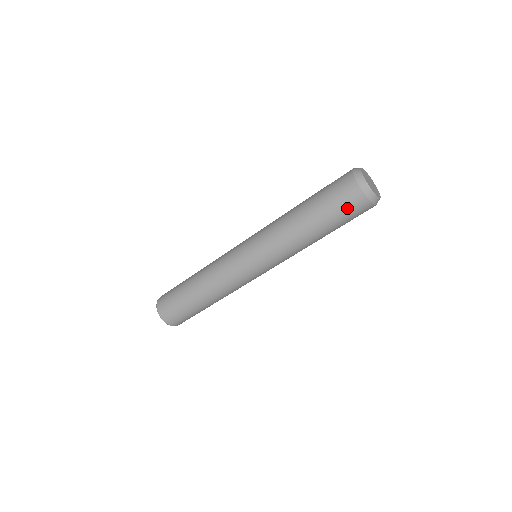
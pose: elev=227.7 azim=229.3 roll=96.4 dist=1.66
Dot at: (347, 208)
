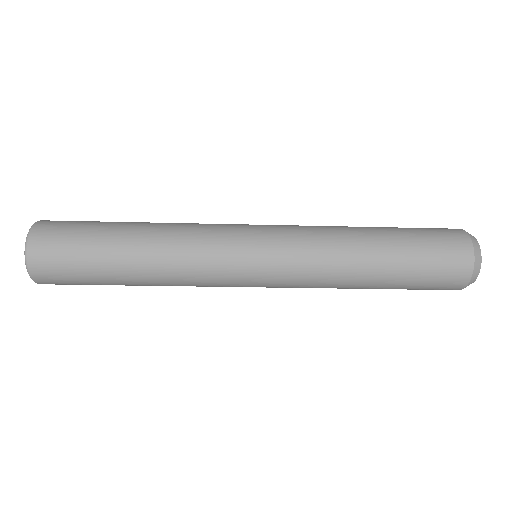
Dot at: (431, 289)
